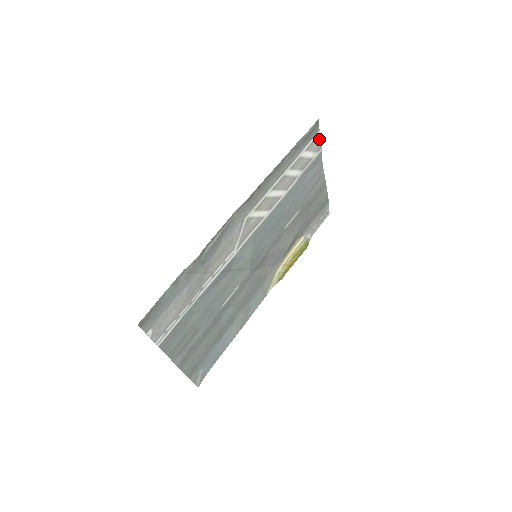
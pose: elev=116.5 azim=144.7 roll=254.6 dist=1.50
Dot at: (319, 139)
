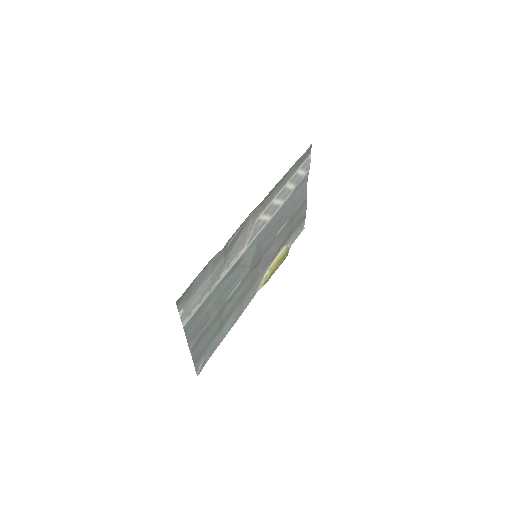
Dot at: (309, 161)
